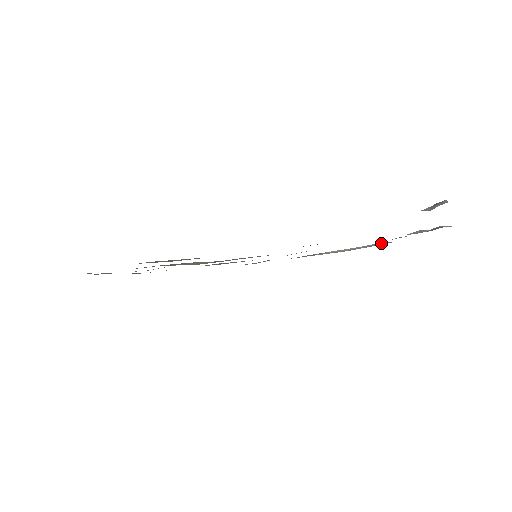
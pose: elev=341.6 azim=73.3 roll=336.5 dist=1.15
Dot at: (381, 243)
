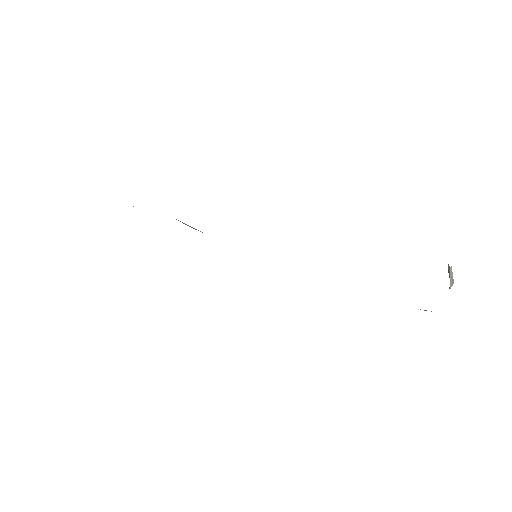
Dot at: occluded
